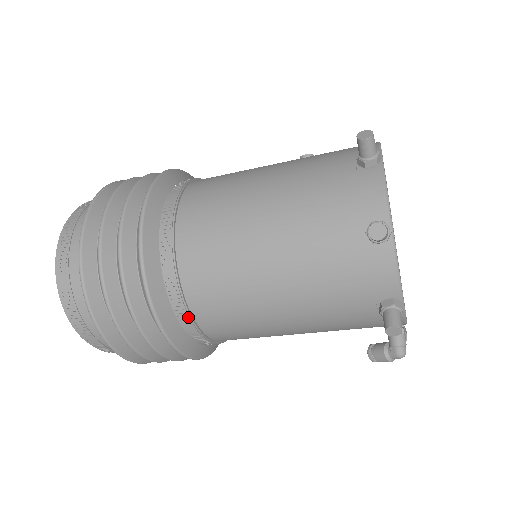
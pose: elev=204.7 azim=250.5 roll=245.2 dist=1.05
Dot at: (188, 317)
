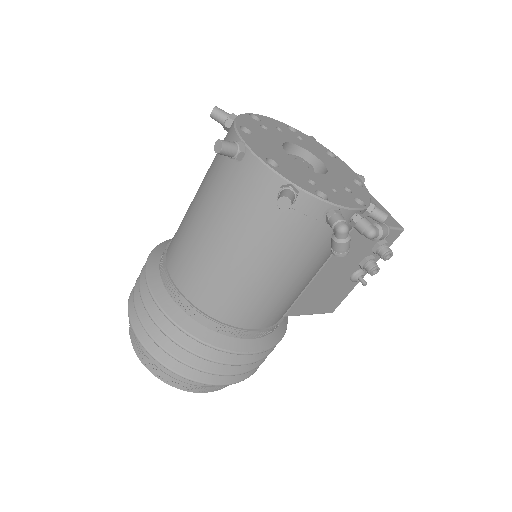
Dot at: (195, 311)
